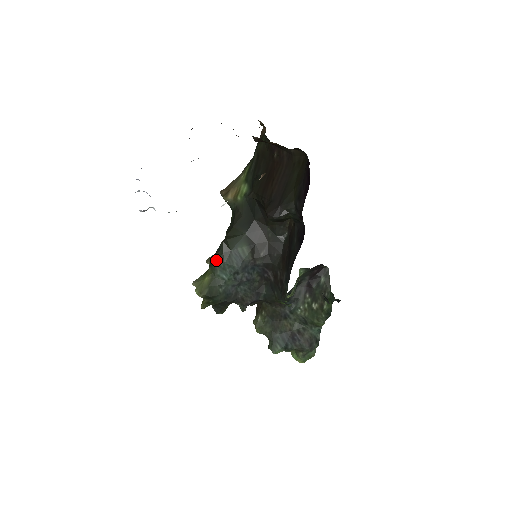
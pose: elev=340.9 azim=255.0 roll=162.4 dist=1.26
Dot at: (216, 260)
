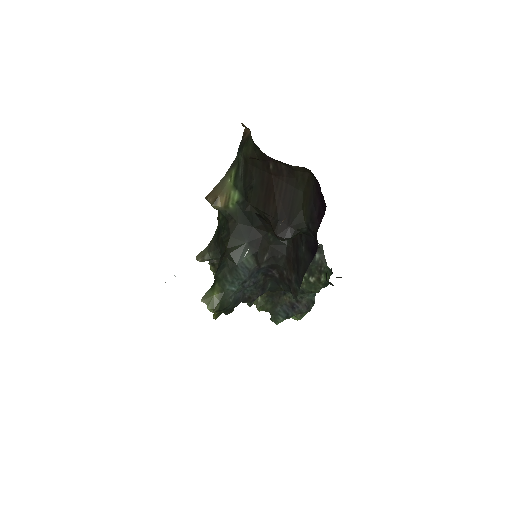
Dot at: (223, 277)
